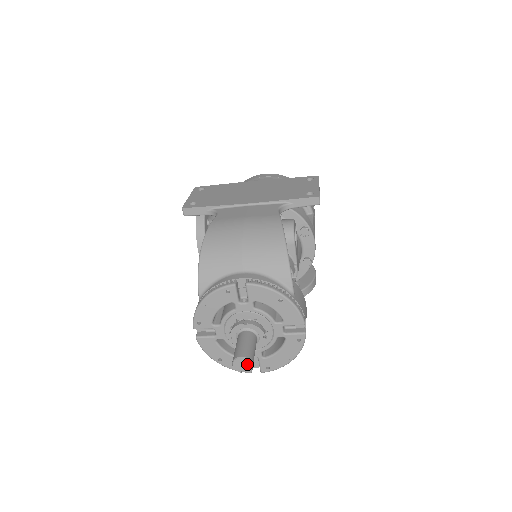
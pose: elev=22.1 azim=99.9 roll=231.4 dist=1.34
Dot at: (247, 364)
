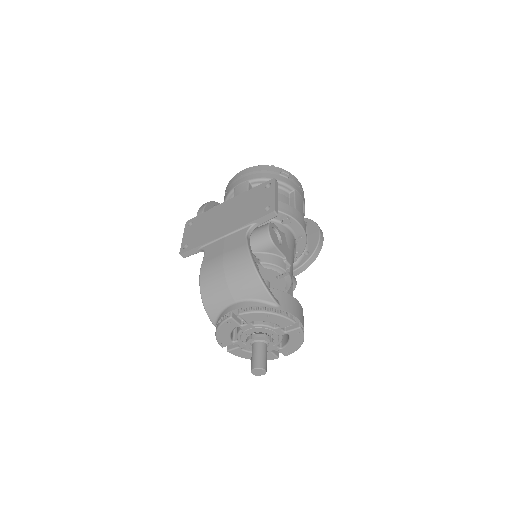
Dot at: (261, 371)
